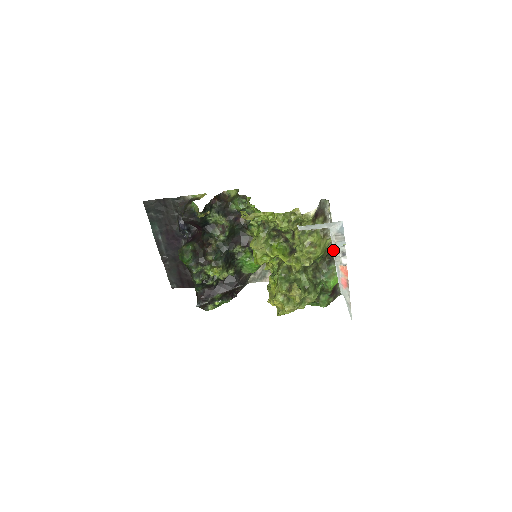
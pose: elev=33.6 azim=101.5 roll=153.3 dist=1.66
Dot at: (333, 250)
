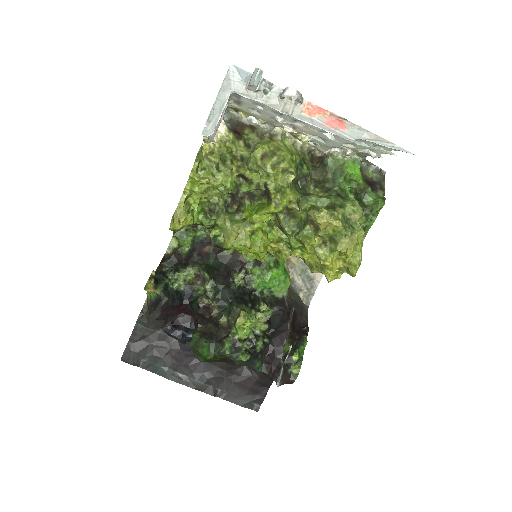
Dot at: (271, 108)
